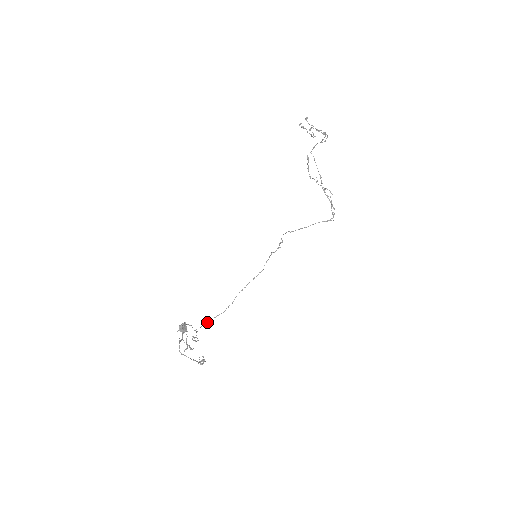
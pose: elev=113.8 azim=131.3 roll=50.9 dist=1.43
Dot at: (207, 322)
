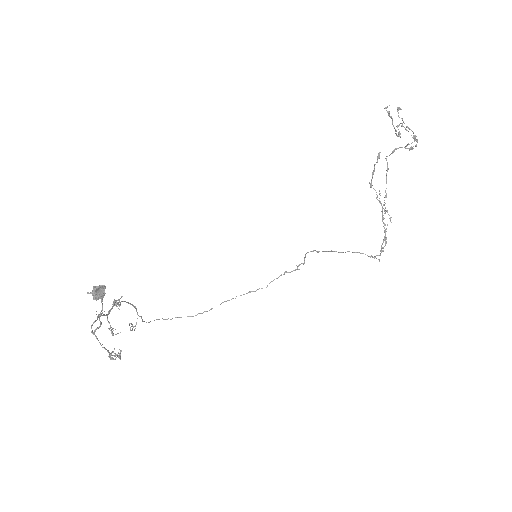
Dot at: occluded
